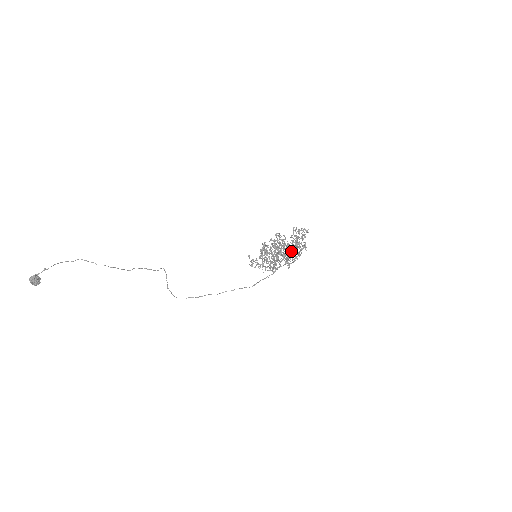
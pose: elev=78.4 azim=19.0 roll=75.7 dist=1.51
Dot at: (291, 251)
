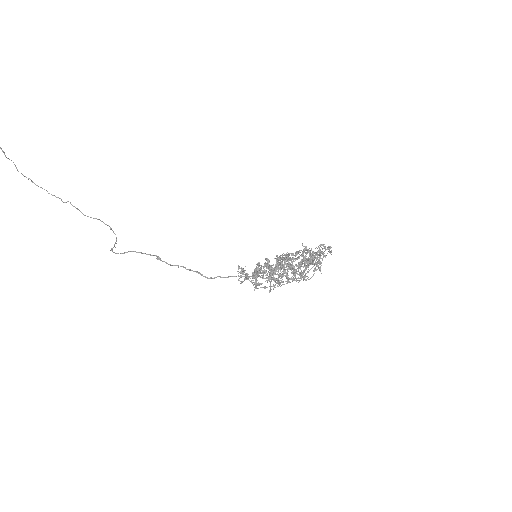
Dot at: occluded
